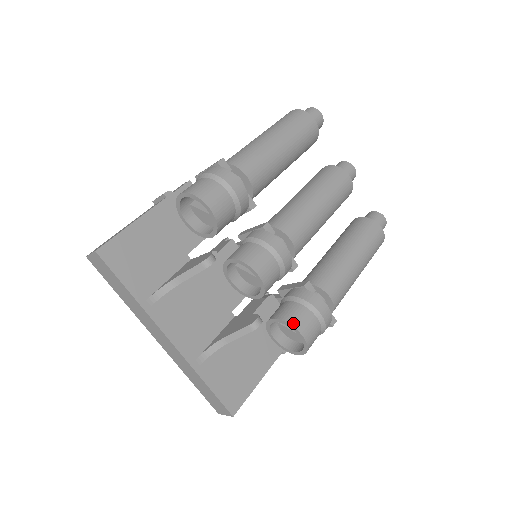
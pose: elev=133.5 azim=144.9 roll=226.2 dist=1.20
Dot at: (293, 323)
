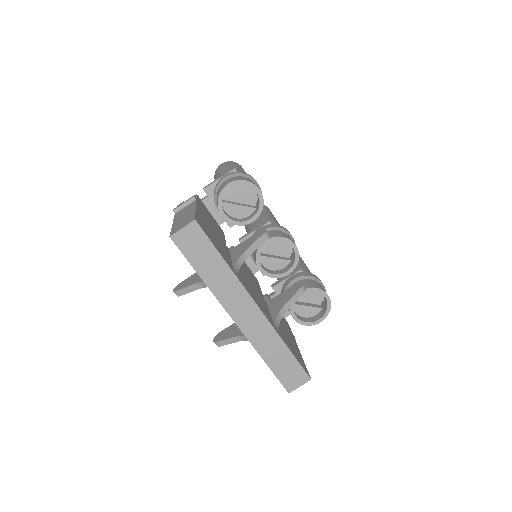
Dot at: (318, 287)
